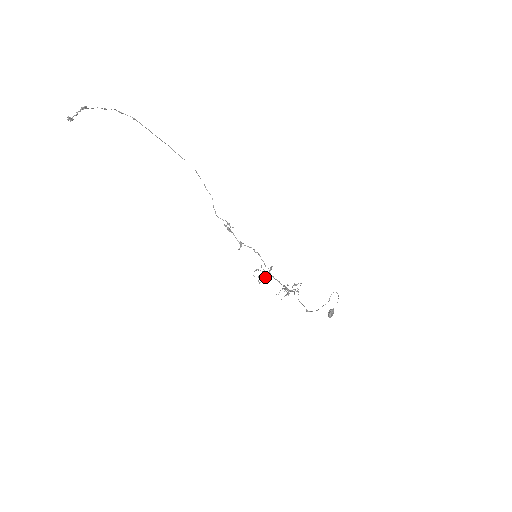
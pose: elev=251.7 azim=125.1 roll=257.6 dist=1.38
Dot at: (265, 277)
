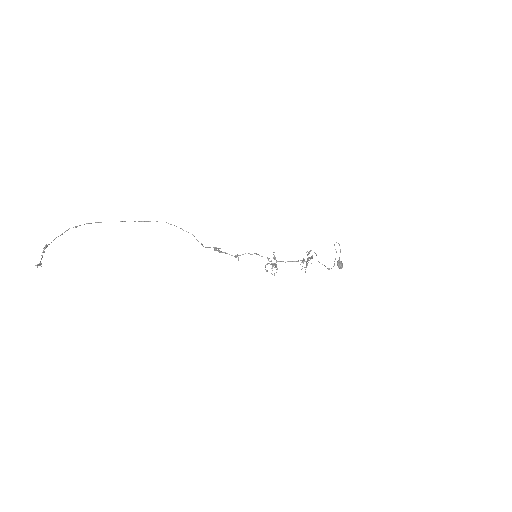
Dot at: (275, 267)
